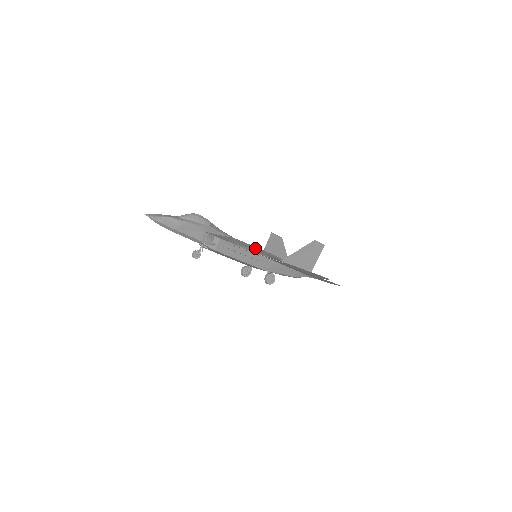
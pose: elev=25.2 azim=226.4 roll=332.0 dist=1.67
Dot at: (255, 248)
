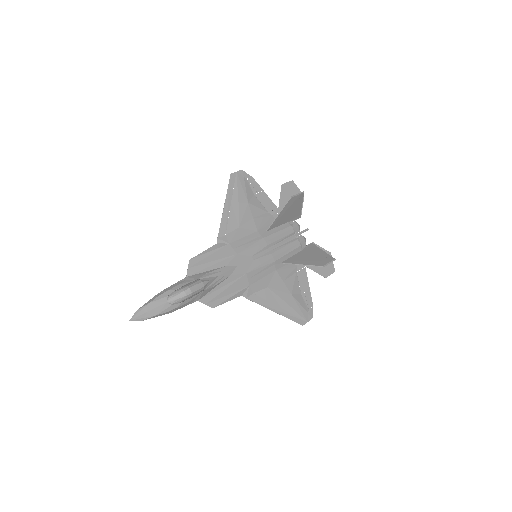
Dot at: (253, 277)
